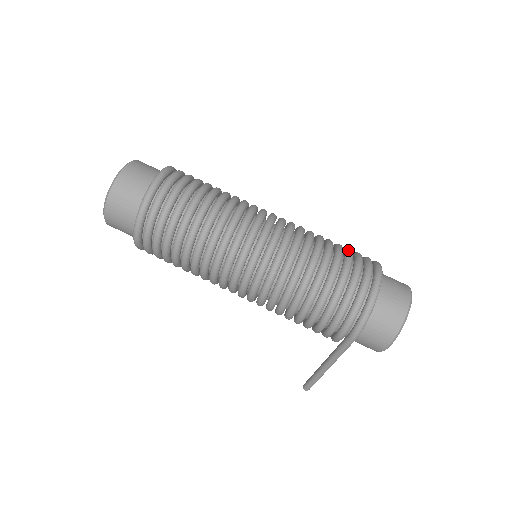
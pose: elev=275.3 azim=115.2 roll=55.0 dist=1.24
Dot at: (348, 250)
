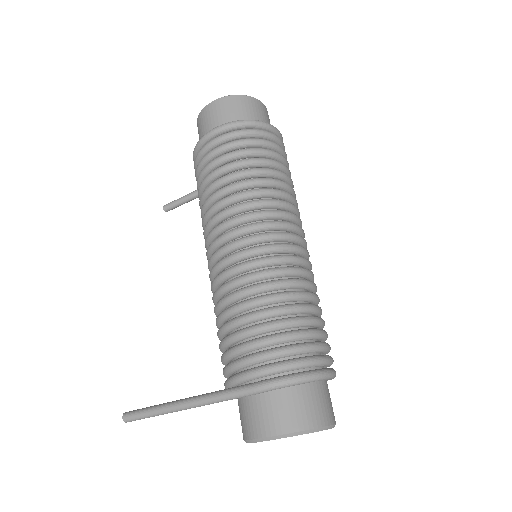
Dot at: occluded
